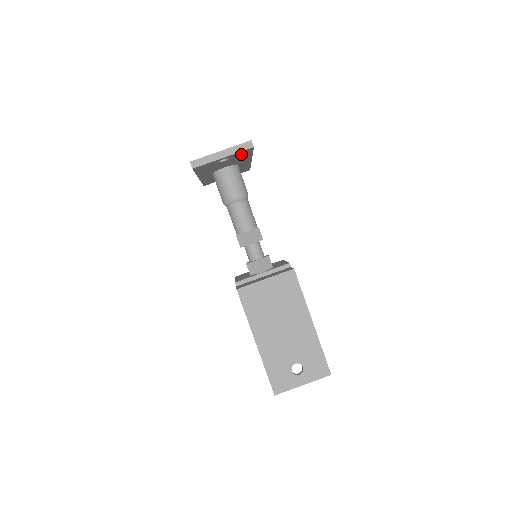
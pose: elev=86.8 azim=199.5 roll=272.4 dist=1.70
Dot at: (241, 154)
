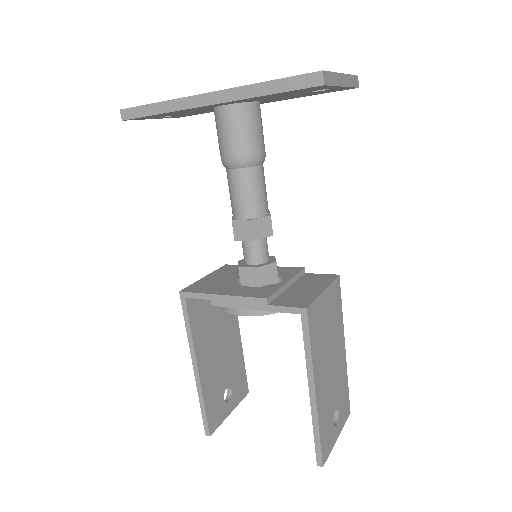
Dot at: occluded
